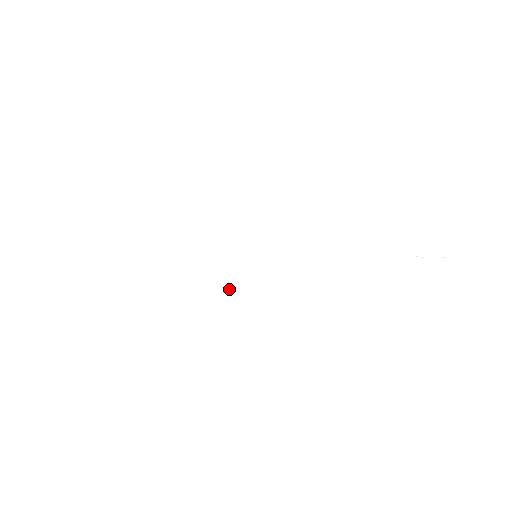
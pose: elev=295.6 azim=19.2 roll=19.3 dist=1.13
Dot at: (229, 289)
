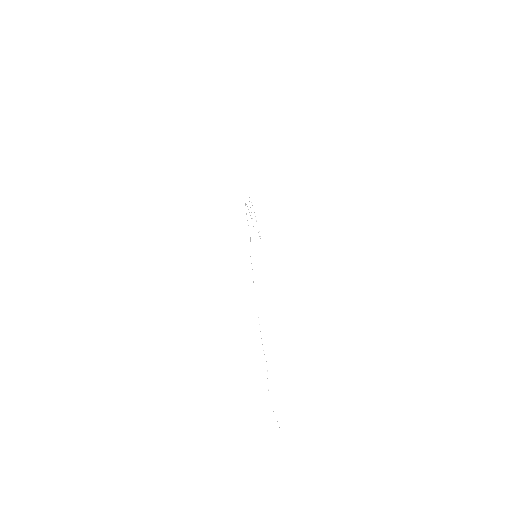
Dot at: occluded
